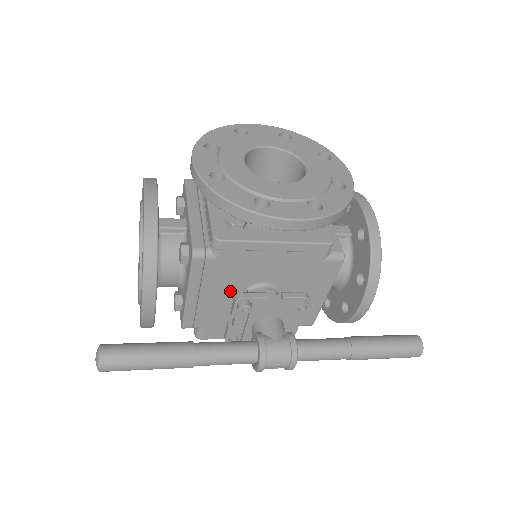
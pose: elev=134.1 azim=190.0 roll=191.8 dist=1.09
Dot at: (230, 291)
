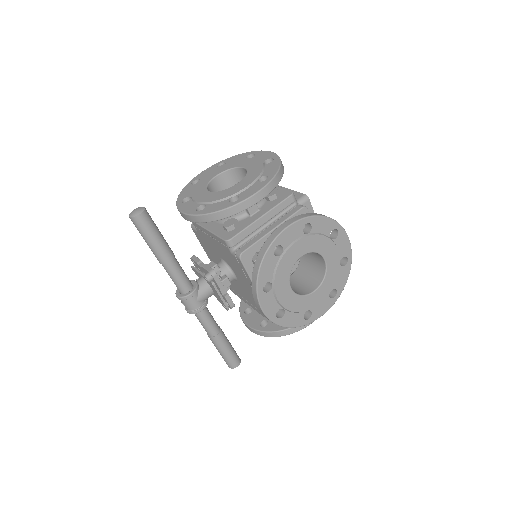
Dot at: (222, 254)
